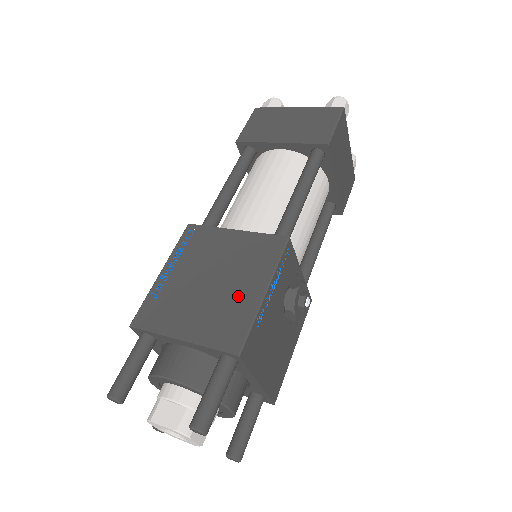
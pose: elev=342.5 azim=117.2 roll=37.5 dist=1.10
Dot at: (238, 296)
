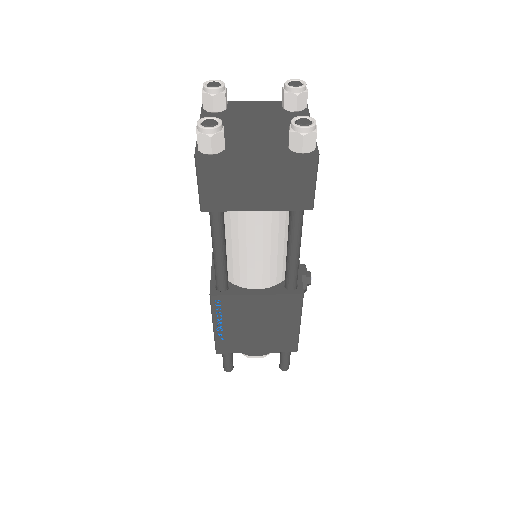
Dot at: (282, 330)
